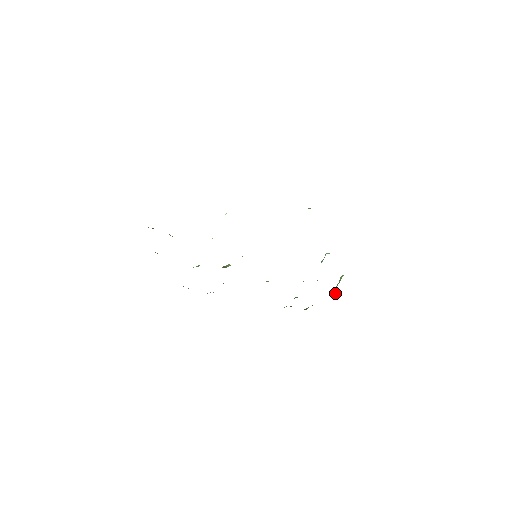
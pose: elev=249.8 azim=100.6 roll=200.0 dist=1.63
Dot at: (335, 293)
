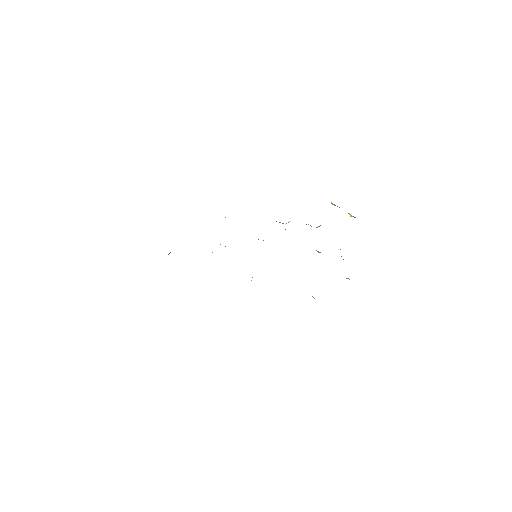
Dot at: occluded
